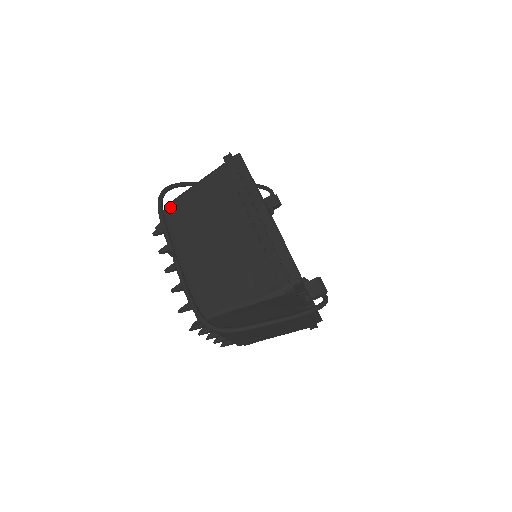
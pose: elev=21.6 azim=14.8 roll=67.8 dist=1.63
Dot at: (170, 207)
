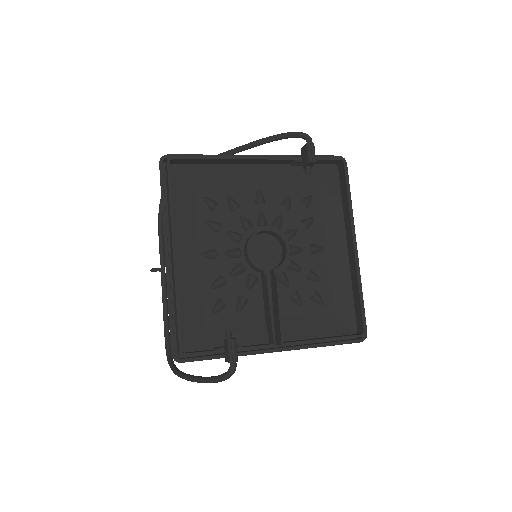
Dot at: occluded
